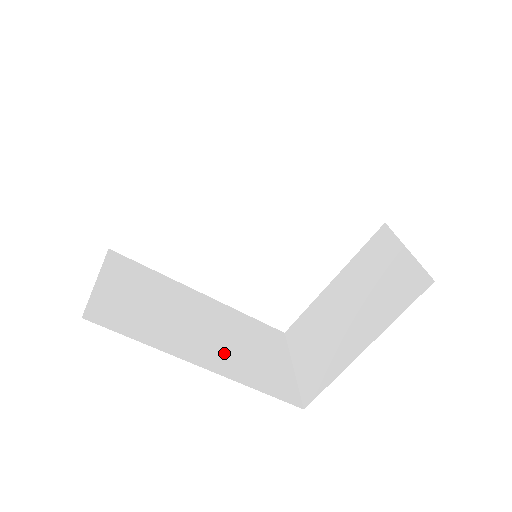
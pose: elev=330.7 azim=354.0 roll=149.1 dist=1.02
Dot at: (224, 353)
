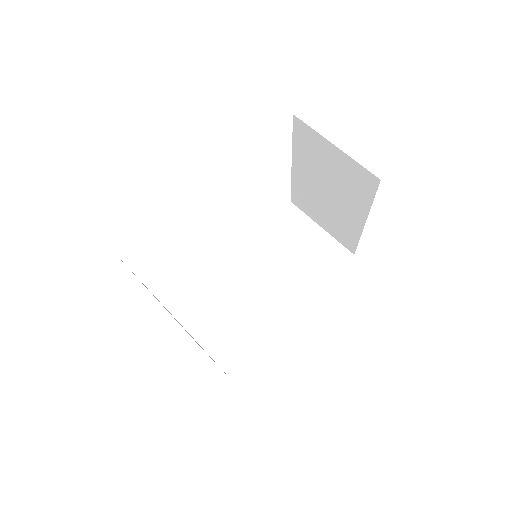
Dot at: (289, 285)
